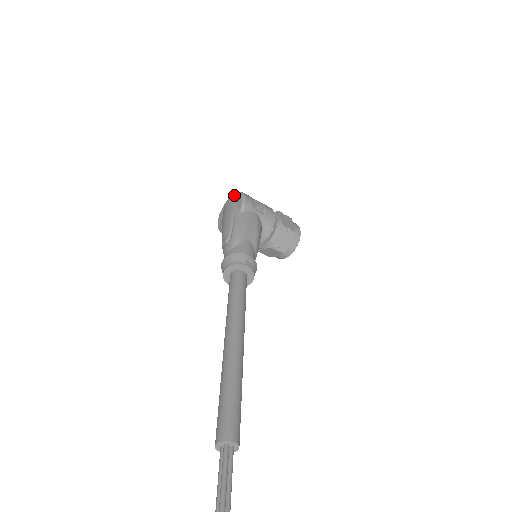
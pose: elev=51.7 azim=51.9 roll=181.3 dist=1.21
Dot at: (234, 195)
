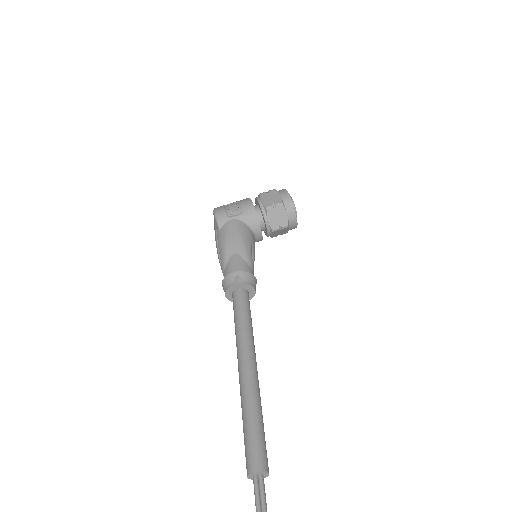
Dot at: occluded
